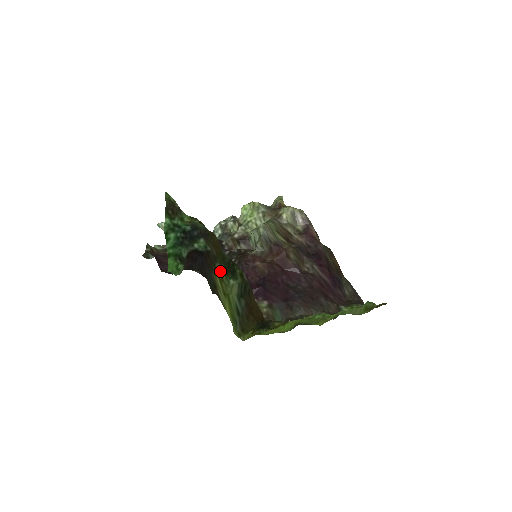
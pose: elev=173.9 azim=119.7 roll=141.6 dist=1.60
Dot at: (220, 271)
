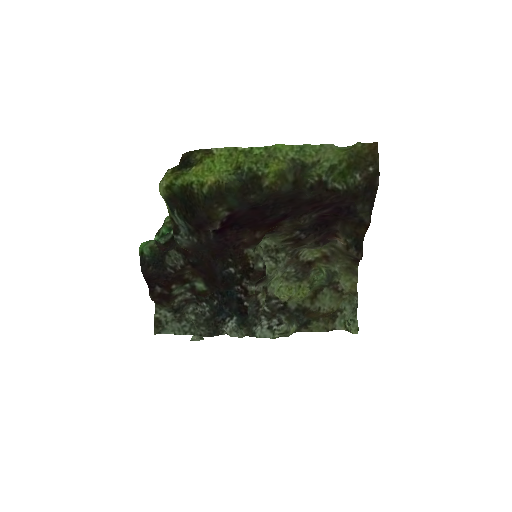
Dot at: occluded
